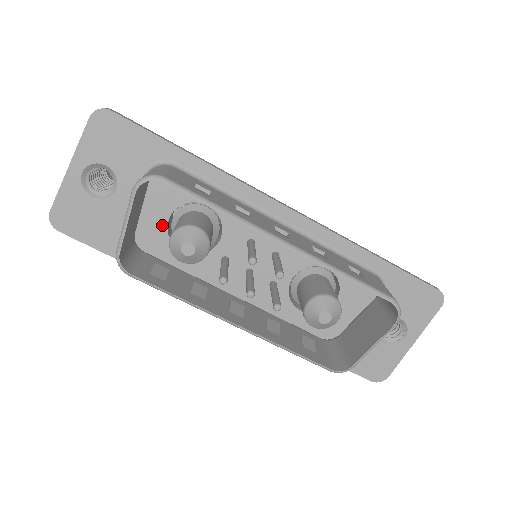
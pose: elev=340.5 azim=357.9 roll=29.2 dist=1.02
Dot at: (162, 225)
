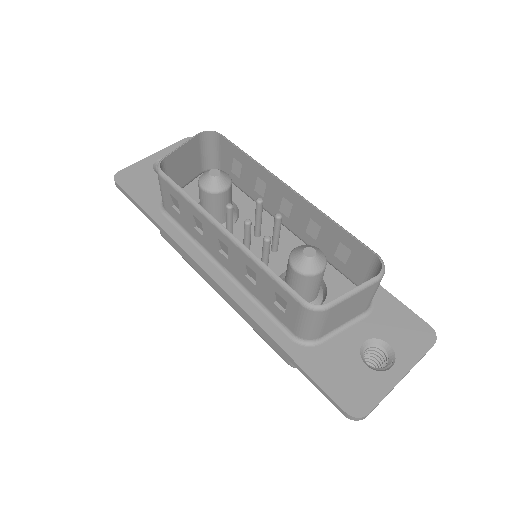
Dot at: occluded
